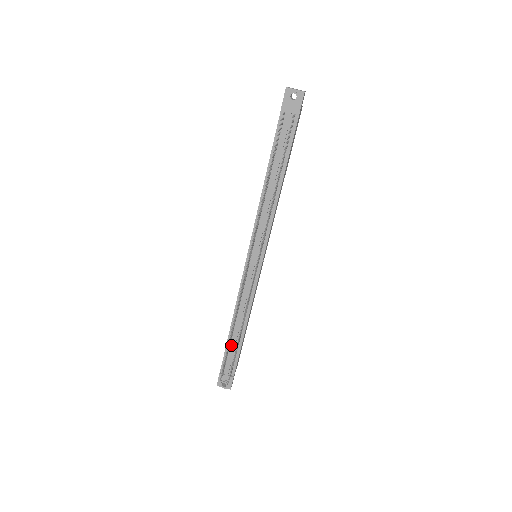
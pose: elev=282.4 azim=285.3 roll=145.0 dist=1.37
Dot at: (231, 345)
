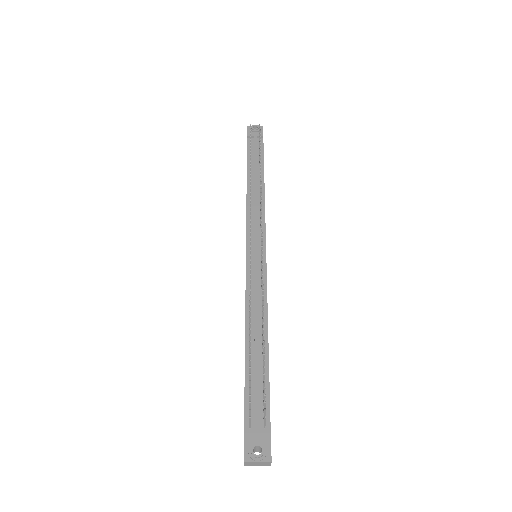
Dot at: (252, 372)
